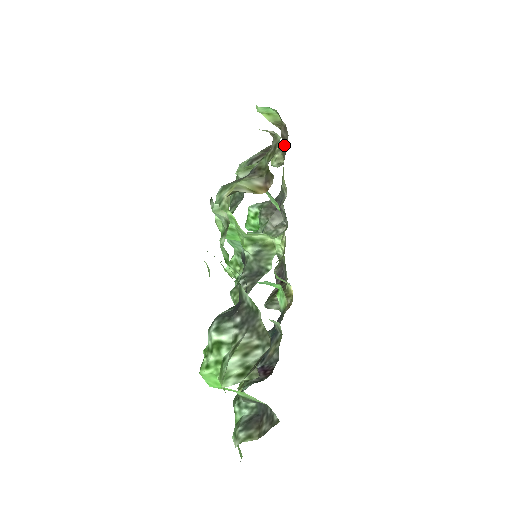
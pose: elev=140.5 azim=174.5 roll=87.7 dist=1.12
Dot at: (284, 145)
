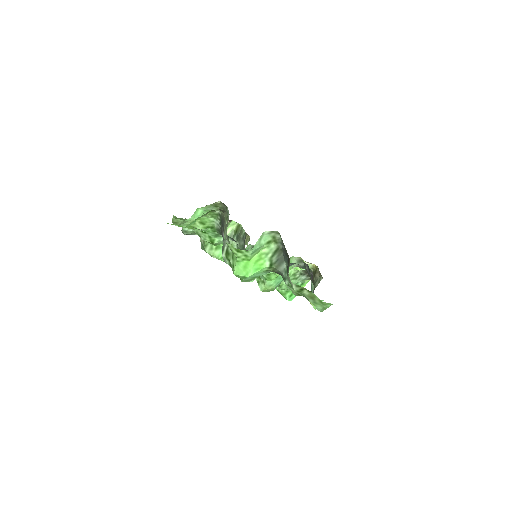
Dot at: occluded
